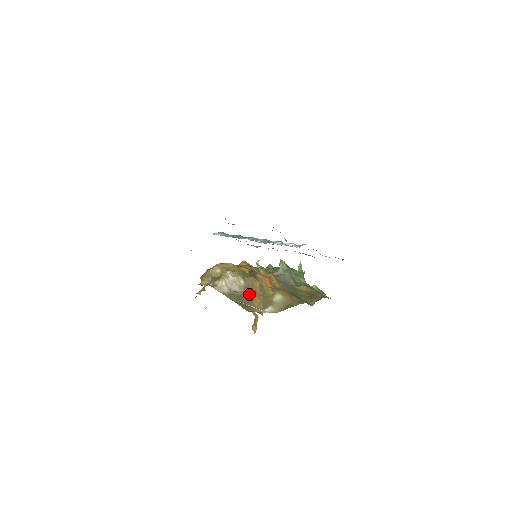
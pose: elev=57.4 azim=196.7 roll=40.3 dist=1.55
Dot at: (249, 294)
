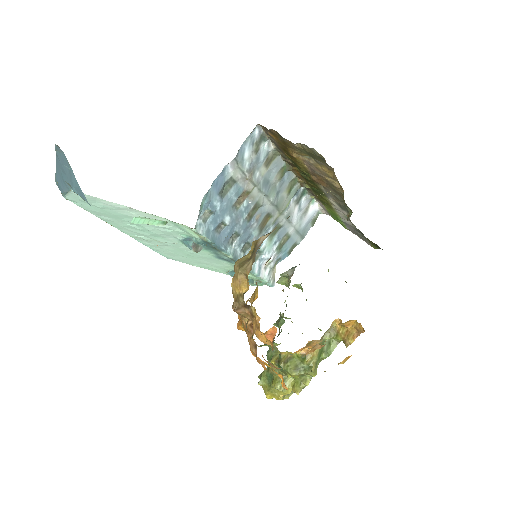
Dot at: occluded
